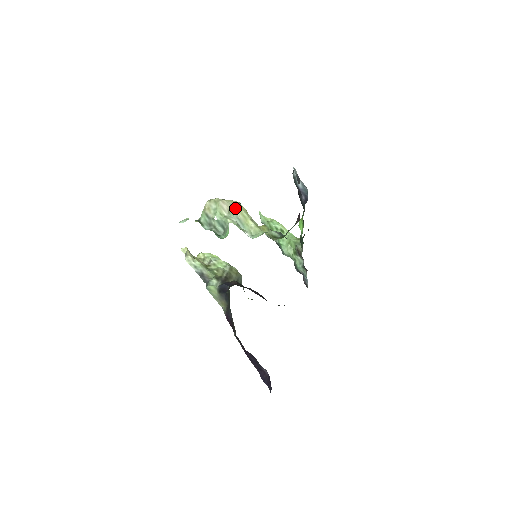
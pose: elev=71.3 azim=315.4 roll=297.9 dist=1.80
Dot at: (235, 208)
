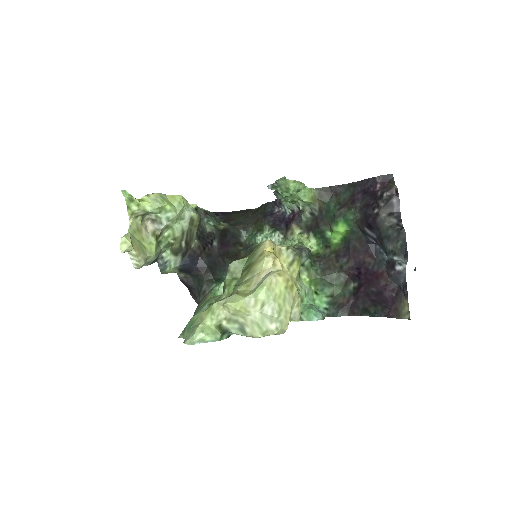
Dot at: occluded
